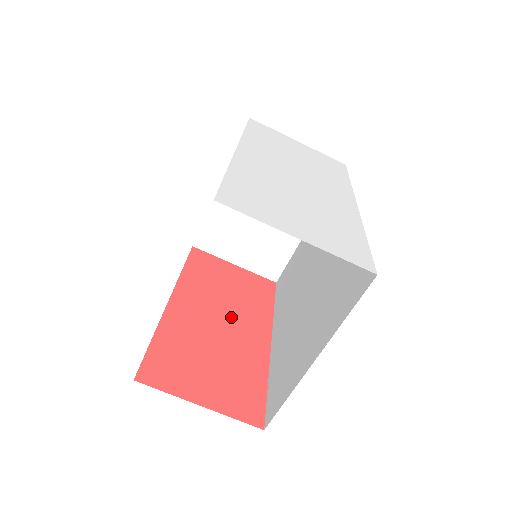
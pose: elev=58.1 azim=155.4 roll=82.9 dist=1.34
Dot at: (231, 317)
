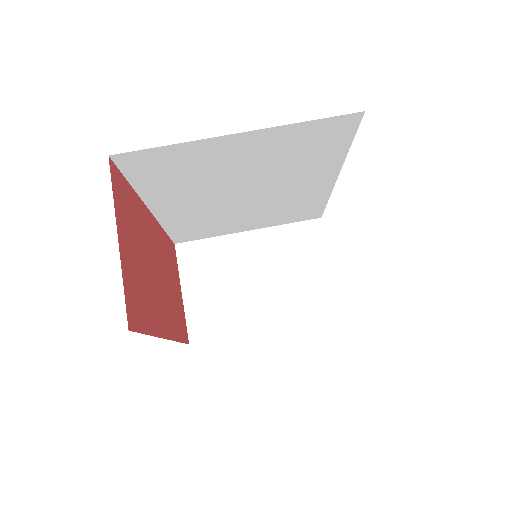
Dot at: (163, 286)
